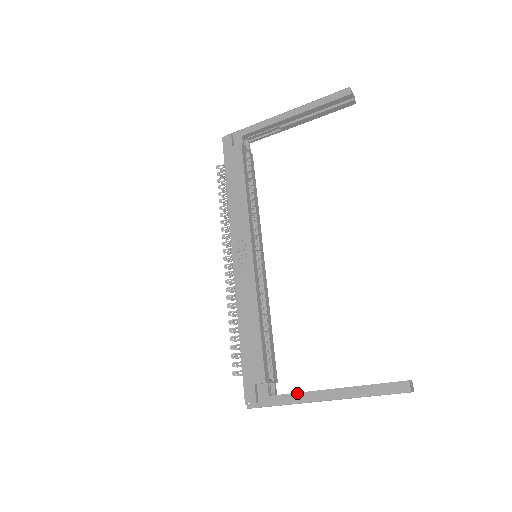
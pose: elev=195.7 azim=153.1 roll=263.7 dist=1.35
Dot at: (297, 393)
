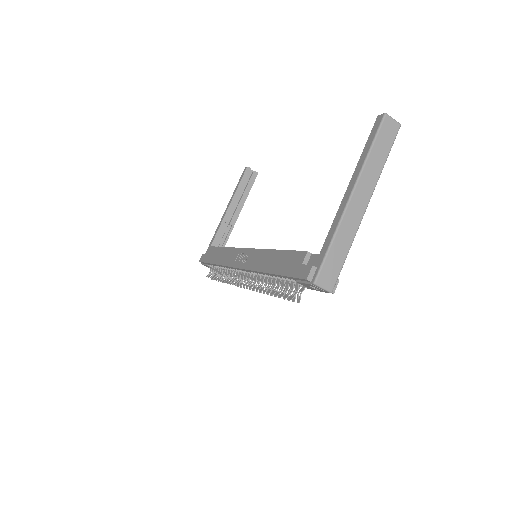
Dot at: (333, 221)
